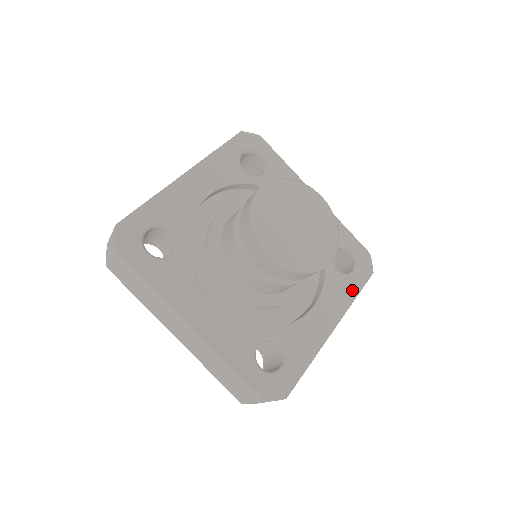
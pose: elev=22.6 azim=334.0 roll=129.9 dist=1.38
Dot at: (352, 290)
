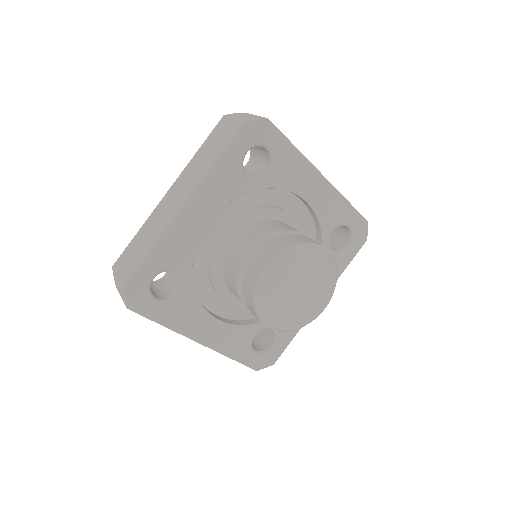
Dot at: (342, 265)
